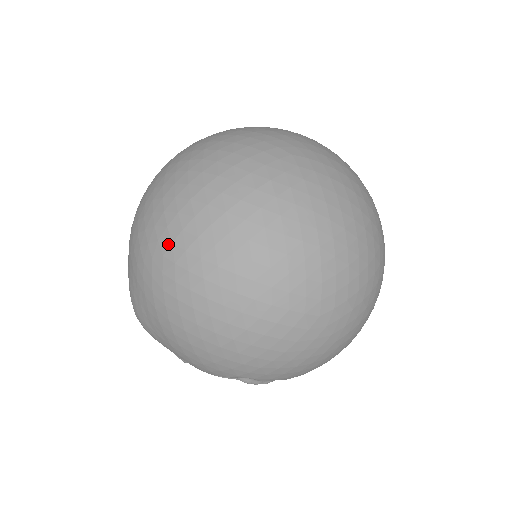
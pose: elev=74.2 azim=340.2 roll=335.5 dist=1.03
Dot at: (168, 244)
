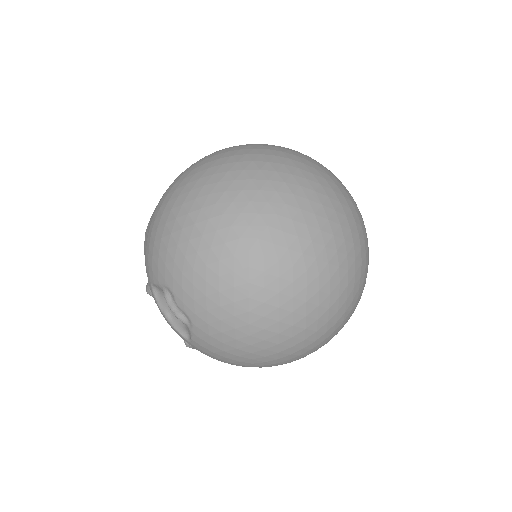
Dot at: (201, 161)
